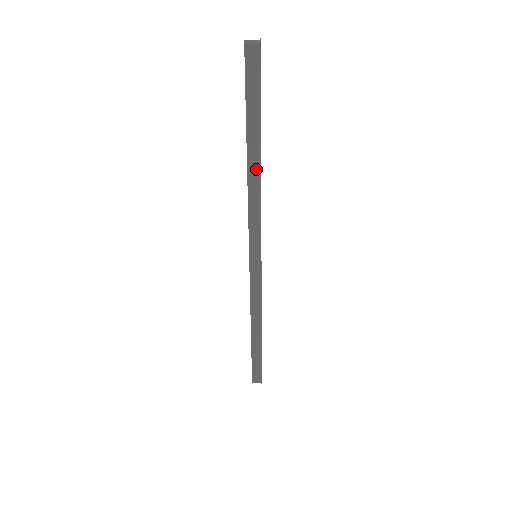
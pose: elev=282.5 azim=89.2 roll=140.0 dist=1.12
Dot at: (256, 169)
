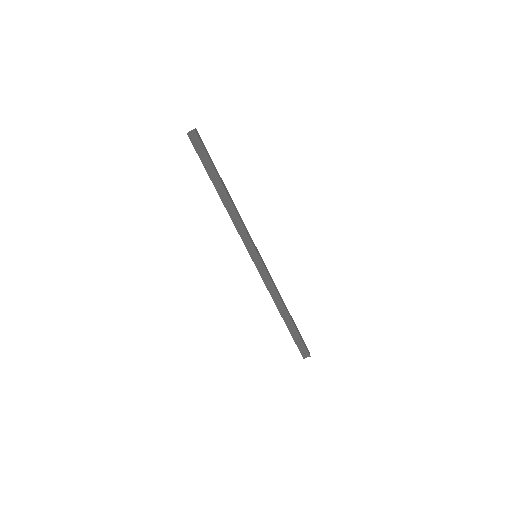
Dot at: (226, 198)
